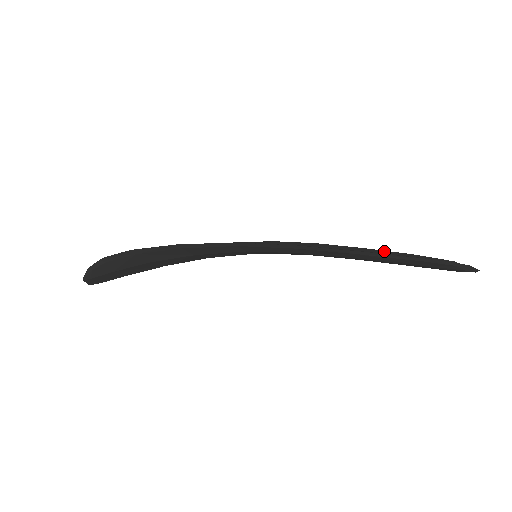
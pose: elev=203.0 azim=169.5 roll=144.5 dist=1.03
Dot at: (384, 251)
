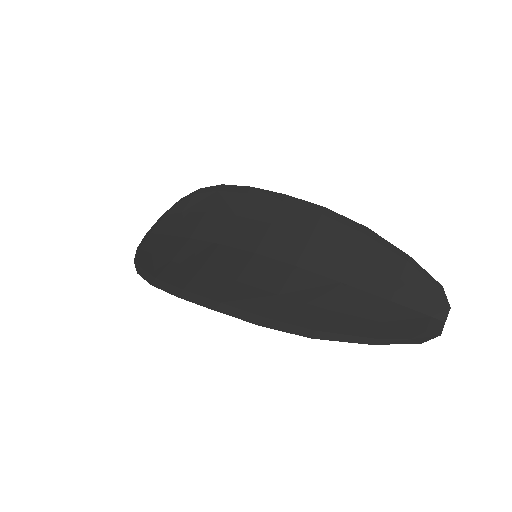
Dot at: (382, 249)
